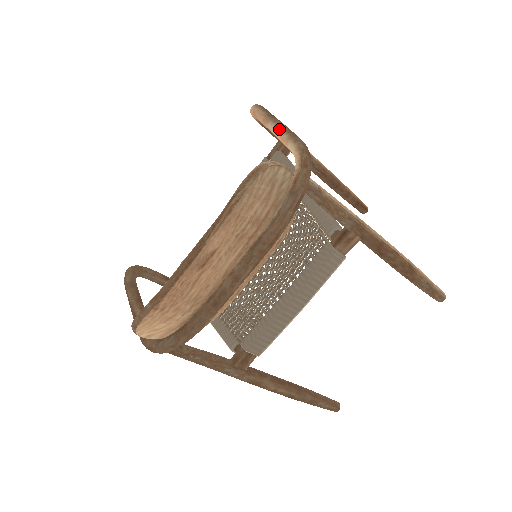
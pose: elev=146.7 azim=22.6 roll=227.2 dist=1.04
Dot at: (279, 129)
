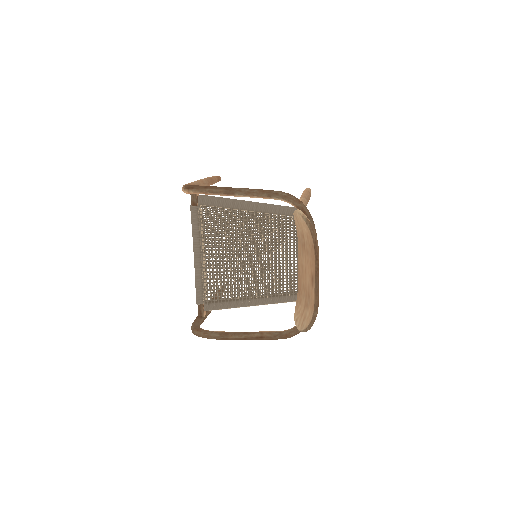
Dot at: (253, 194)
